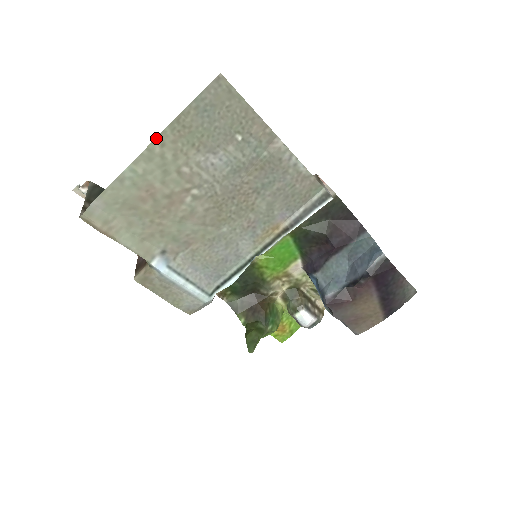
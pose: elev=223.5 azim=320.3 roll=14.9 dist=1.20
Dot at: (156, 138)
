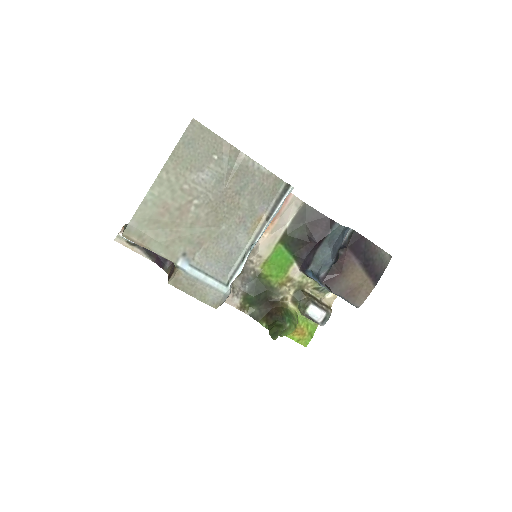
Dot at: (162, 169)
